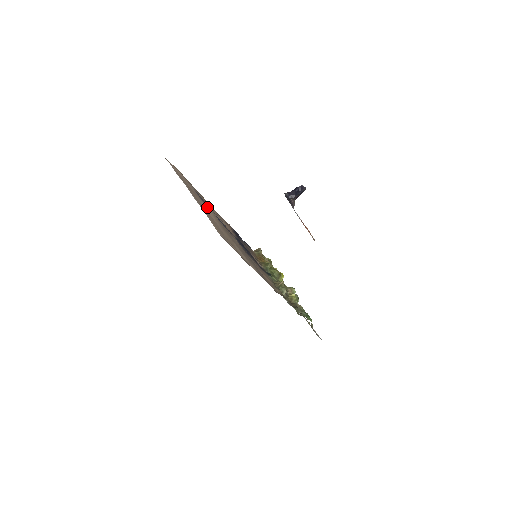
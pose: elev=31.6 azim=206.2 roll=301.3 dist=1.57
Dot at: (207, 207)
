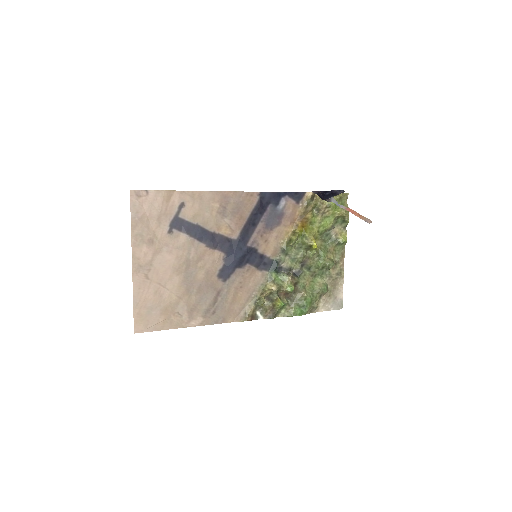
Dot at: (170, 255)
